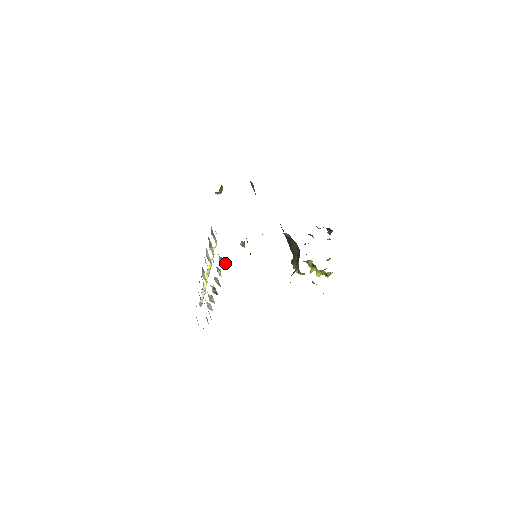
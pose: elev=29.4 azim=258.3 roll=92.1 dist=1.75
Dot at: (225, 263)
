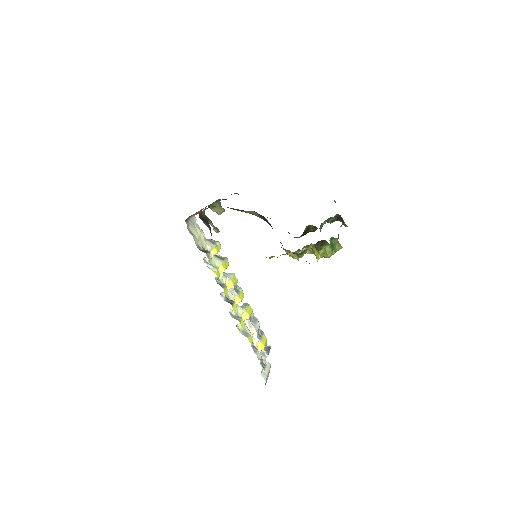
Dot at: (207, 252)
